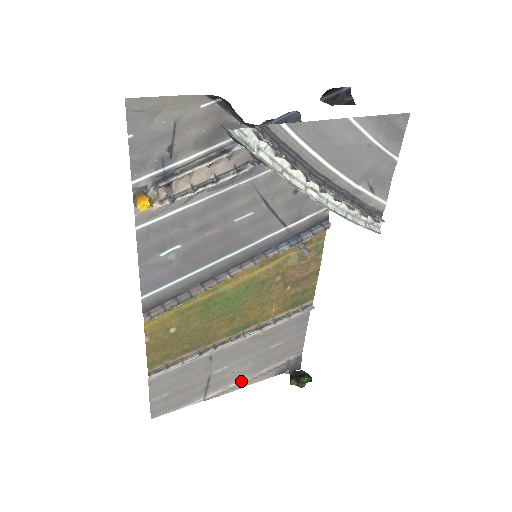
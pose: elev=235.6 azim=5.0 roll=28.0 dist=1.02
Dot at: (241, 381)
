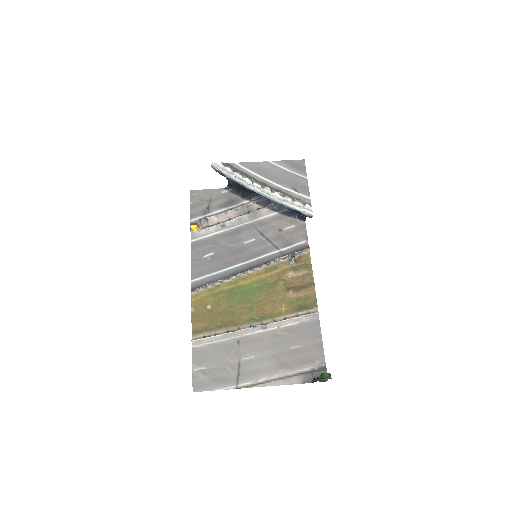
Dot at: (269, 379)
